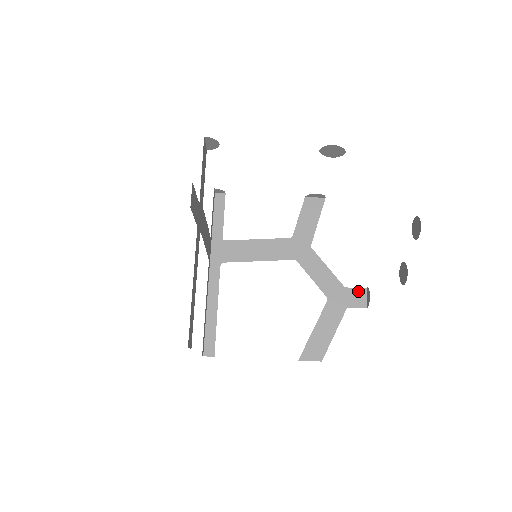
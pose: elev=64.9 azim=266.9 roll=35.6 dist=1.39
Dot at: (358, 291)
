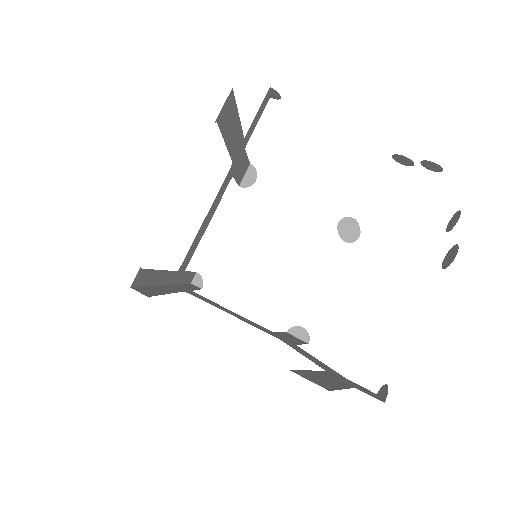
Dot at: (366, 389)
